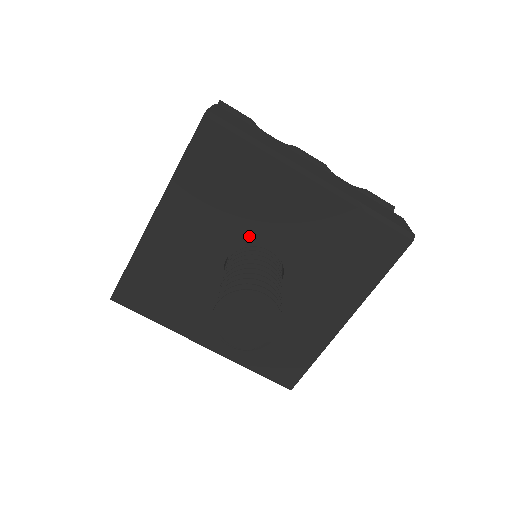
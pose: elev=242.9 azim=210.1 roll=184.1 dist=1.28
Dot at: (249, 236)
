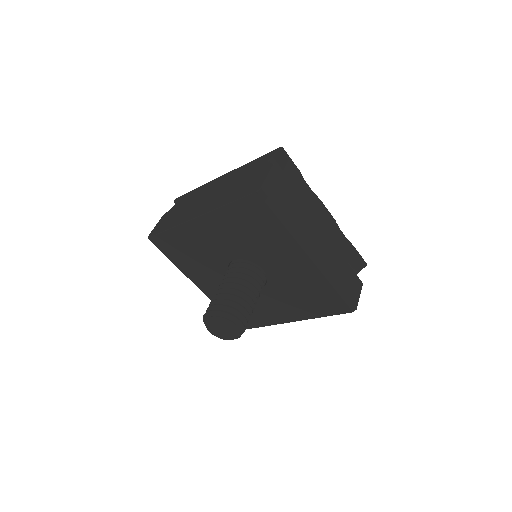
Dot at: (254, 258)
